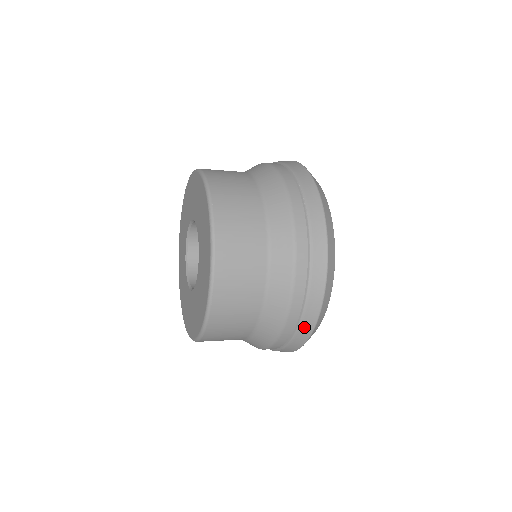
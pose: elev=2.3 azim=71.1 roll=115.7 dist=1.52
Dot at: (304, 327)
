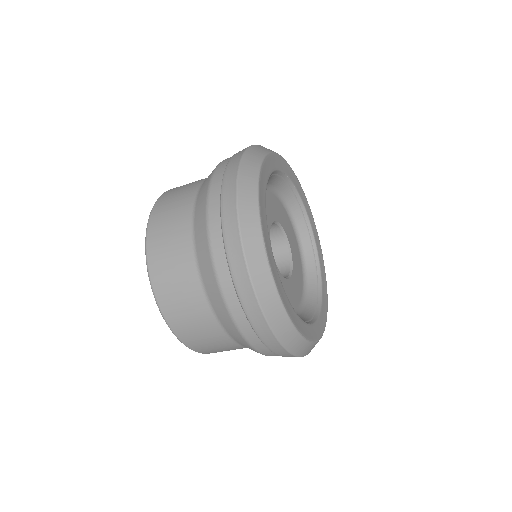
Dot at: (227, 189)
